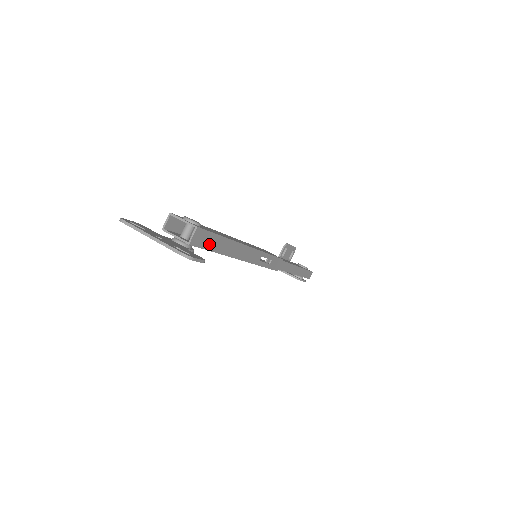
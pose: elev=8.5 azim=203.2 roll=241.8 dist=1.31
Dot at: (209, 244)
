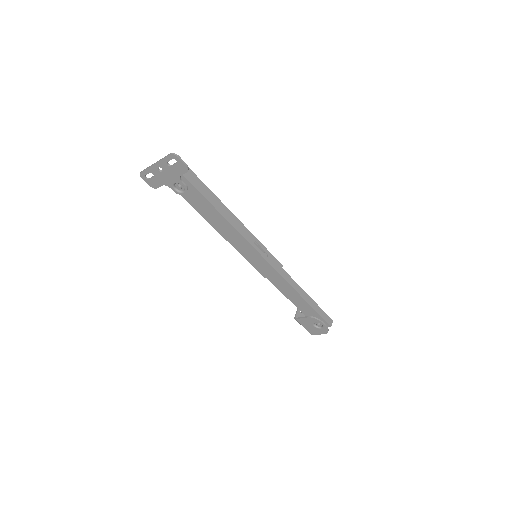
Dot at: (199, 187)
